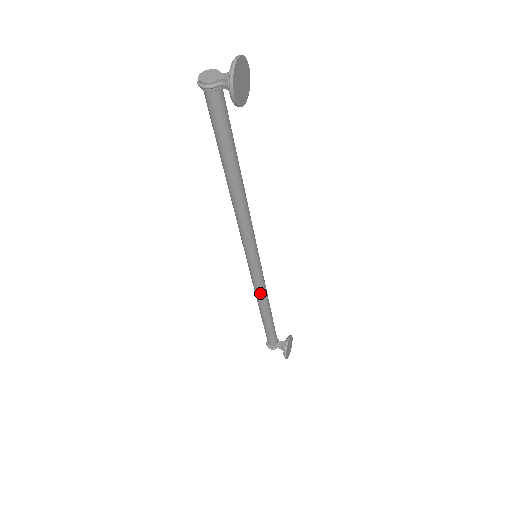
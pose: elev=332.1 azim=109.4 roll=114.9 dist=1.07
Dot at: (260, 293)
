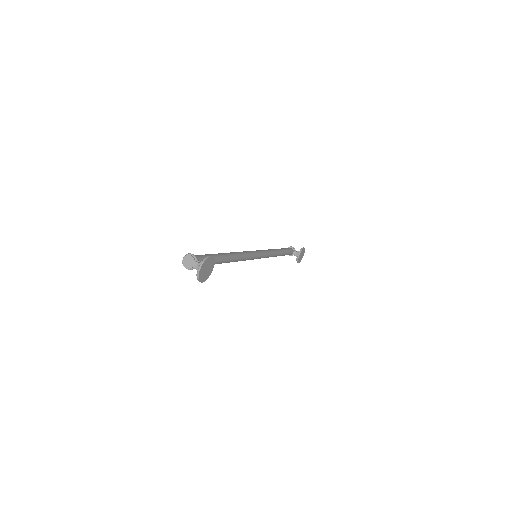
Dot at: (267, 257)
